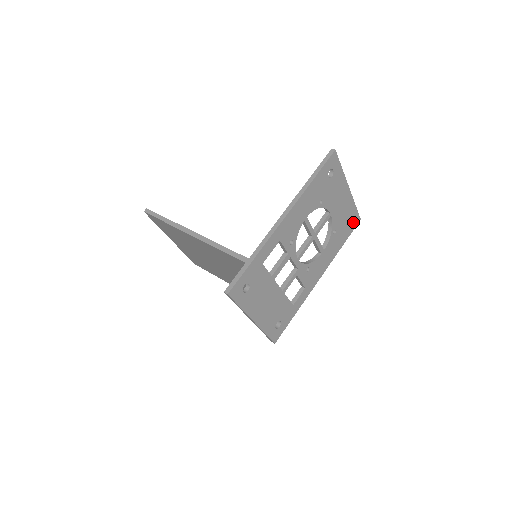
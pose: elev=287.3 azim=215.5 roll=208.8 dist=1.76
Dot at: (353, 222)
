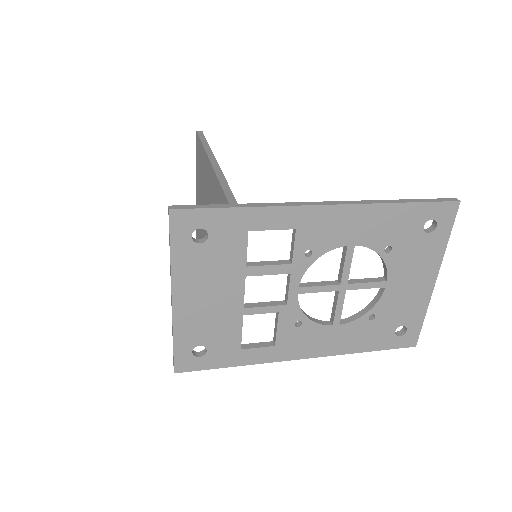
Dot at: (404, 337)
